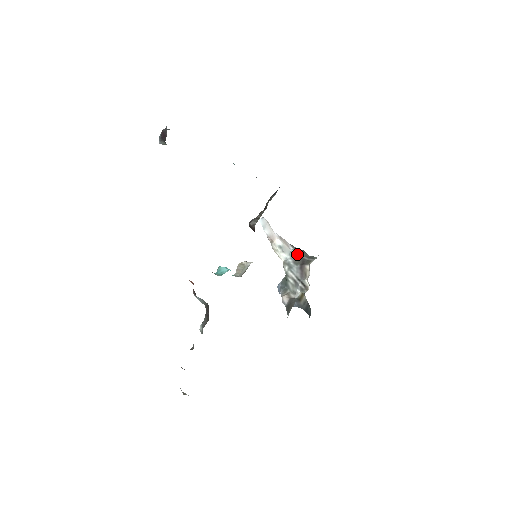
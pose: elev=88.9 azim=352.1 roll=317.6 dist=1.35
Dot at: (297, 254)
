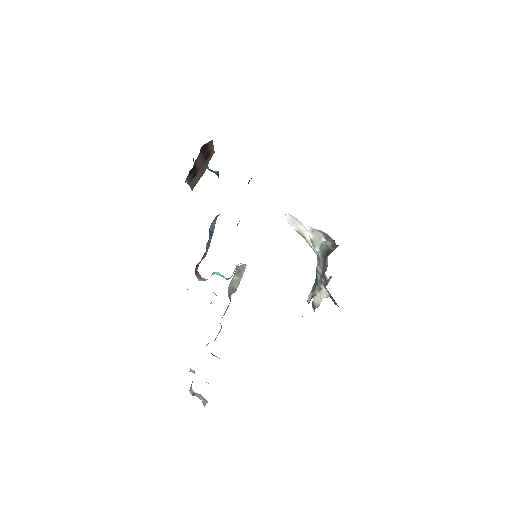
Dot at: (325, 245)
